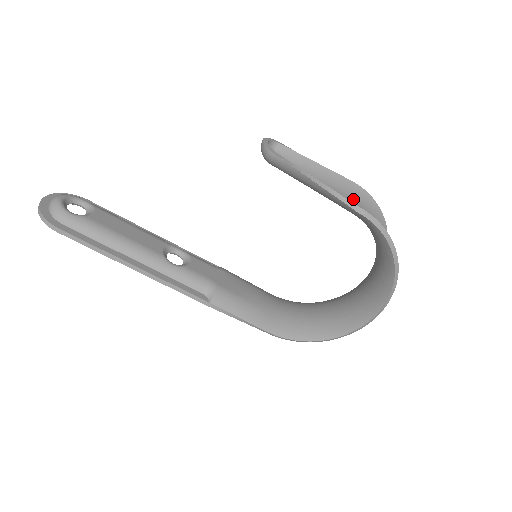
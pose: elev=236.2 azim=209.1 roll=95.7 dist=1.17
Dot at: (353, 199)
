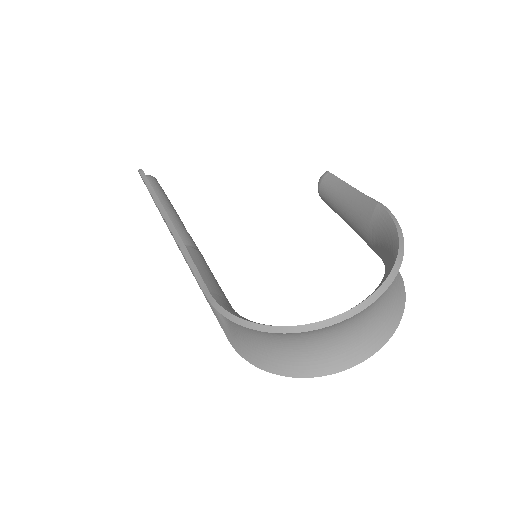
Dot at: occluded
